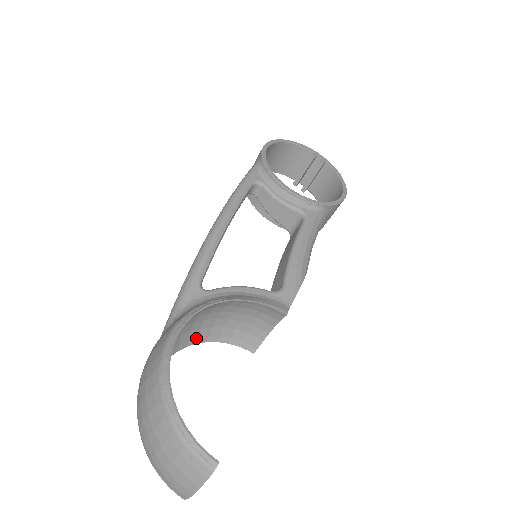
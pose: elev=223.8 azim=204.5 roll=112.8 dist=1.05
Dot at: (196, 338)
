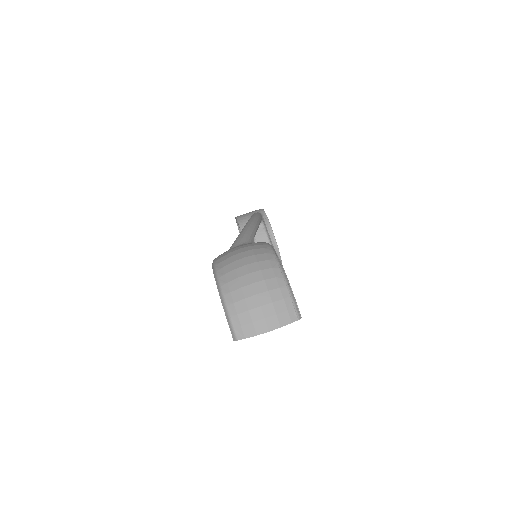
Dot at: occluded
